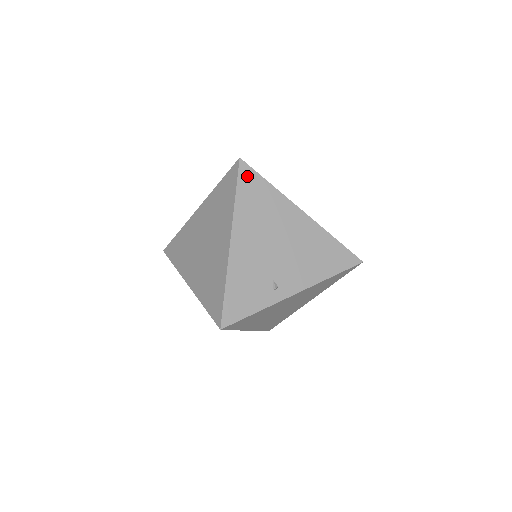
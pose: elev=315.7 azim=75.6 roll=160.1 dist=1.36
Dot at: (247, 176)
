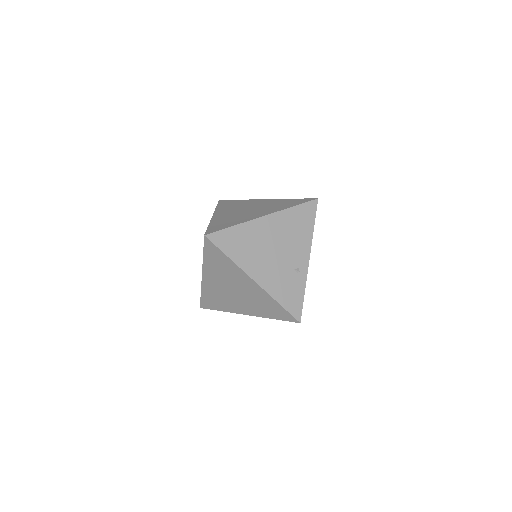
Dot at: (220, 239)
